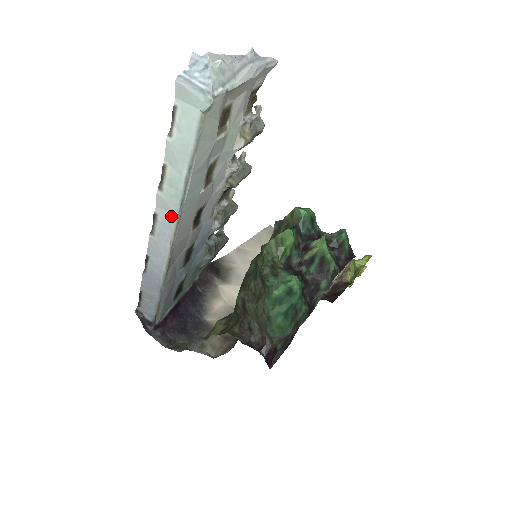
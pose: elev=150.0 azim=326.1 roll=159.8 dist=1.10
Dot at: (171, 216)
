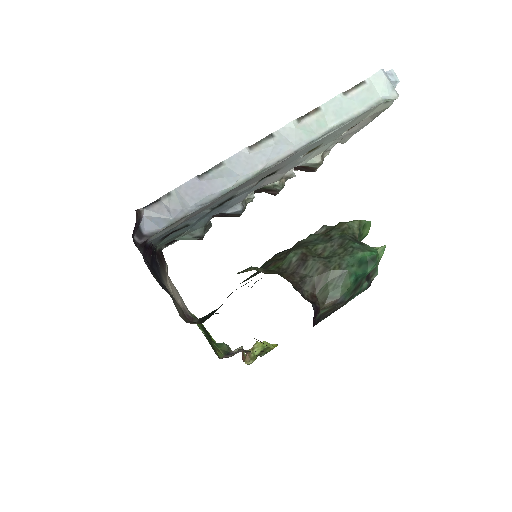
Dot at: (289, 146)
